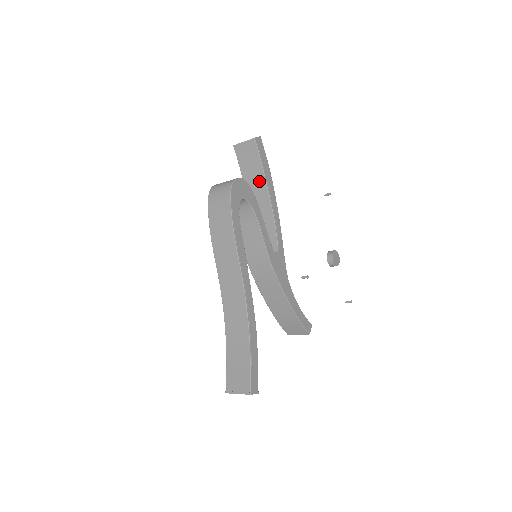
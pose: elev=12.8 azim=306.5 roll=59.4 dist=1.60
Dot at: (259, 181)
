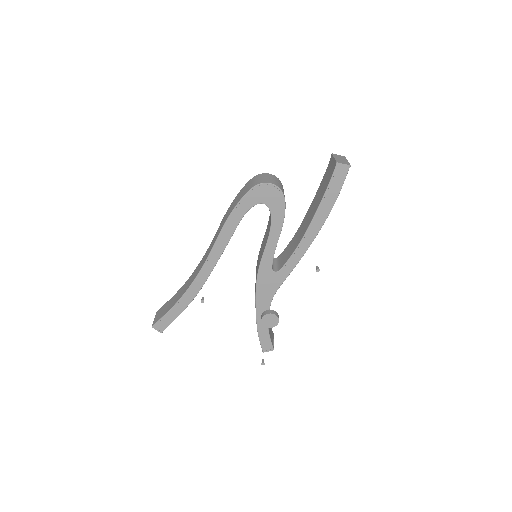
Dot at: (317, 203)
